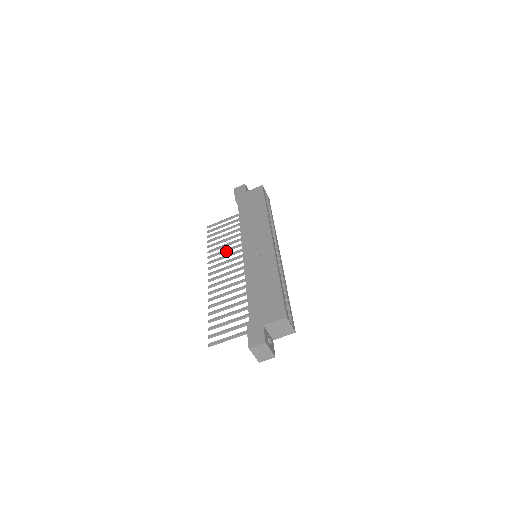
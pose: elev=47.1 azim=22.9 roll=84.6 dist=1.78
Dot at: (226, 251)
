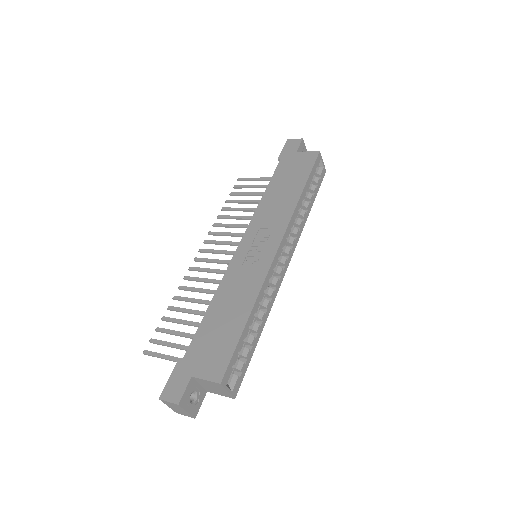
Dot at: (235, 227)
